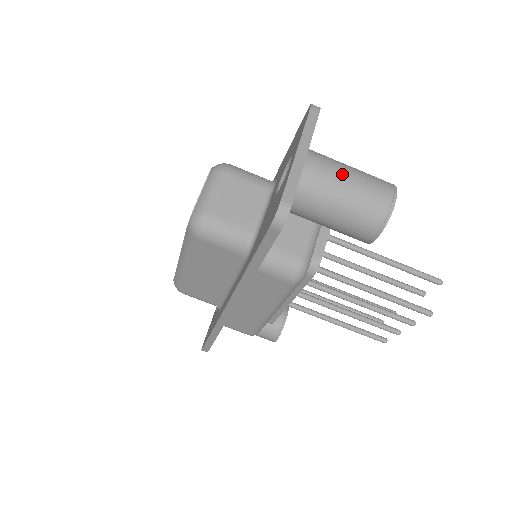
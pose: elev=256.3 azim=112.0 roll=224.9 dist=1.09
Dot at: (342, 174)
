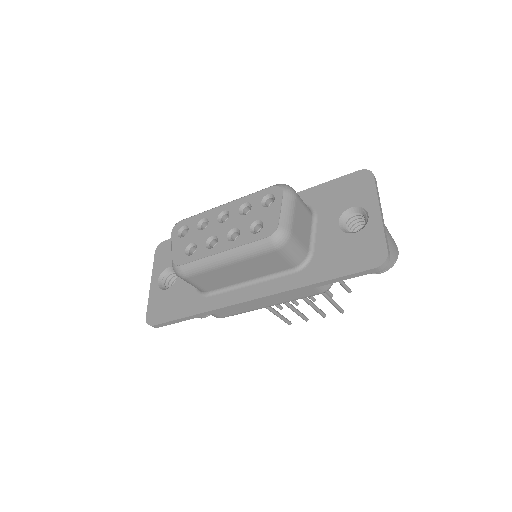
Dot at: (387, 231)
